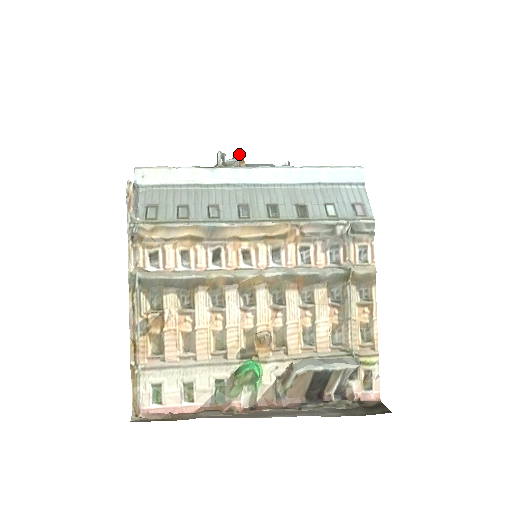
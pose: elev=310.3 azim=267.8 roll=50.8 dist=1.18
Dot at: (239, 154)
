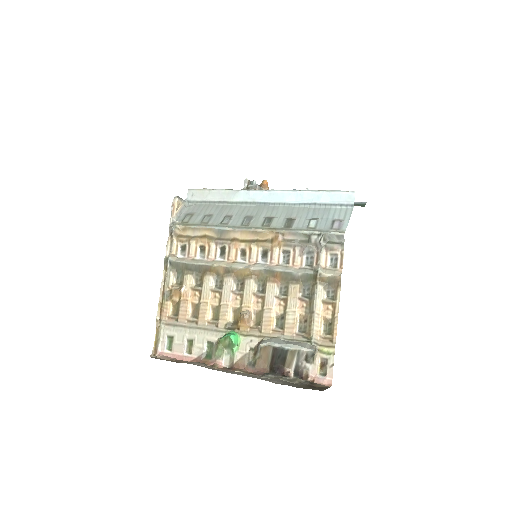
Dot at: (264, 181)
